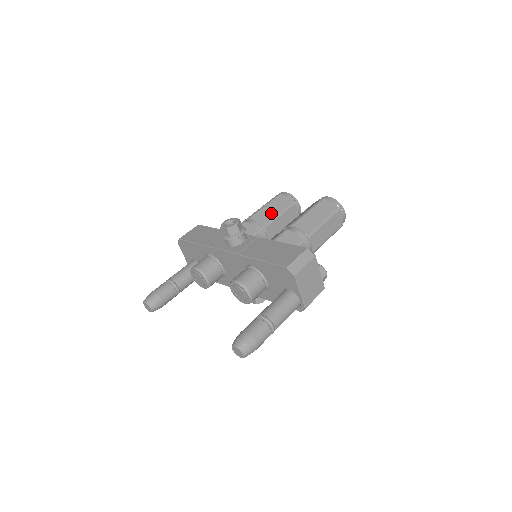
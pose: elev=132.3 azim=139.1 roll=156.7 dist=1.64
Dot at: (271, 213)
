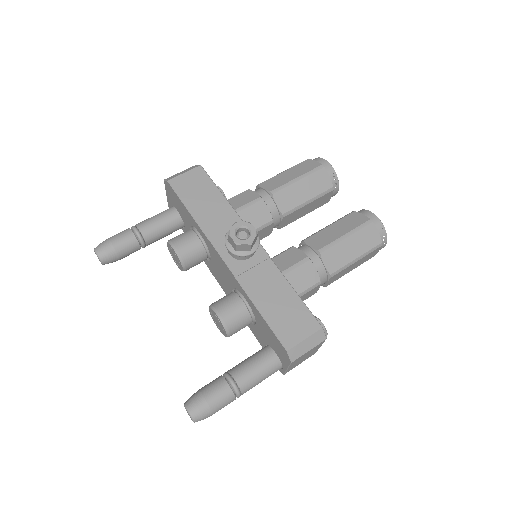
Dot at: (299, 196)
